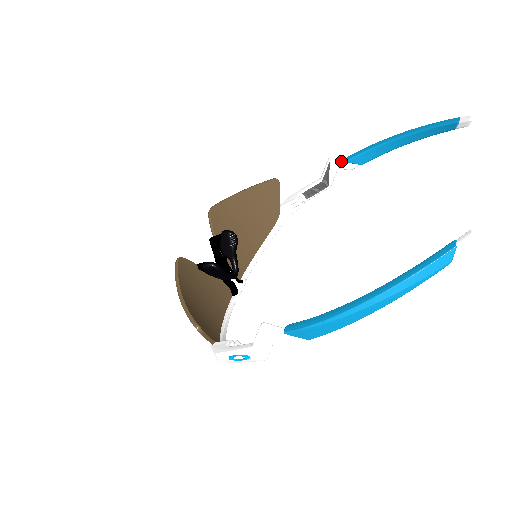
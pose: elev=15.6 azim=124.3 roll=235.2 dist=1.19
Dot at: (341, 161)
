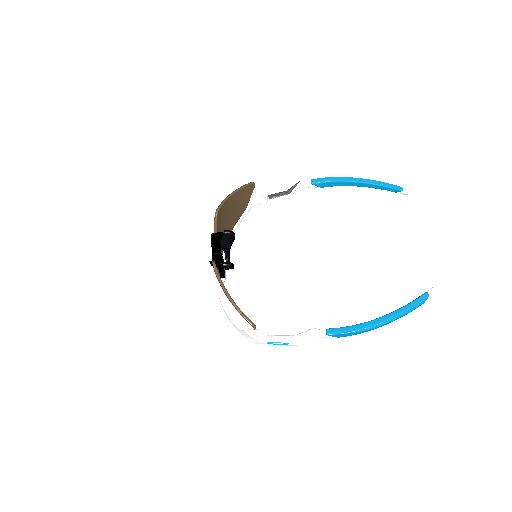
Dot at: (308, 182)
